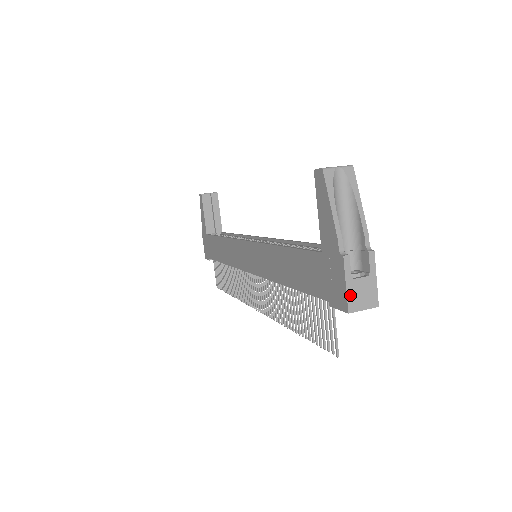
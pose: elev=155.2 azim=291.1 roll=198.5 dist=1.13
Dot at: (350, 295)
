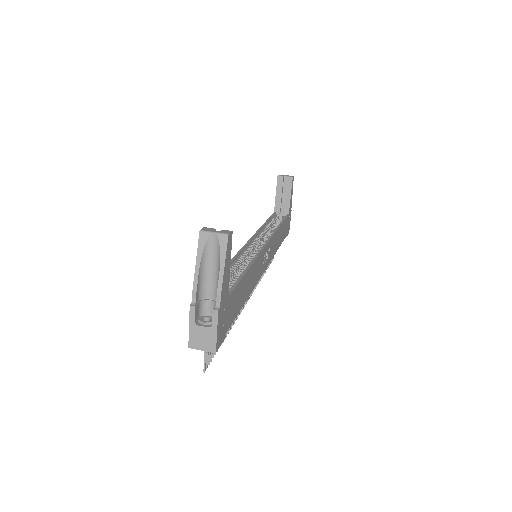
Dot at: (192, 335)
